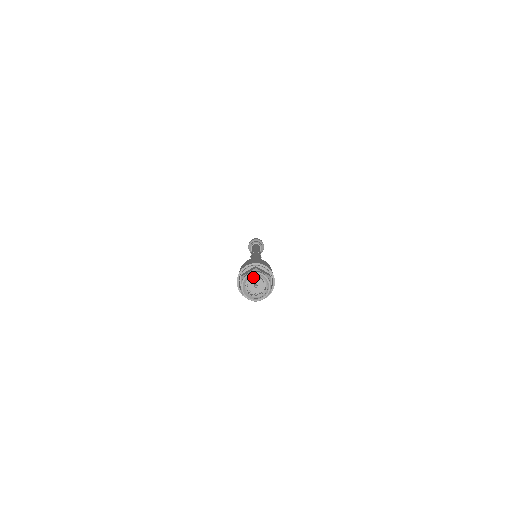
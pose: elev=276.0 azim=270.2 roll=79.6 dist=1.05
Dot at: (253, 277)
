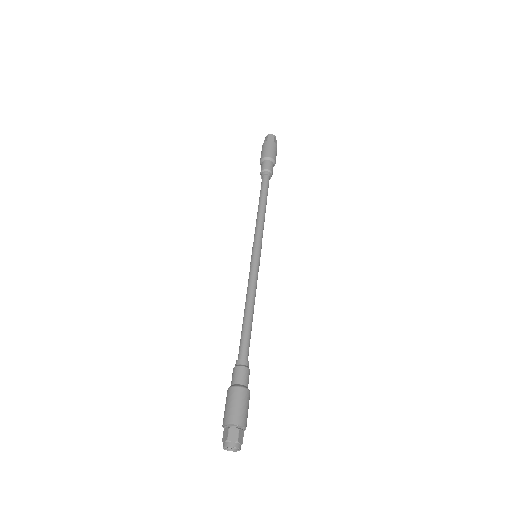
Dot at: (234, 442)
